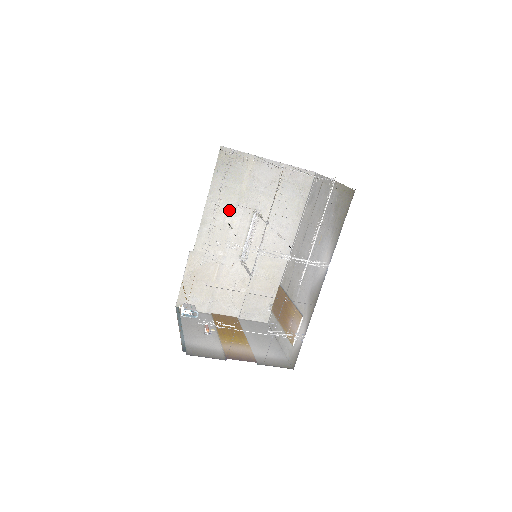
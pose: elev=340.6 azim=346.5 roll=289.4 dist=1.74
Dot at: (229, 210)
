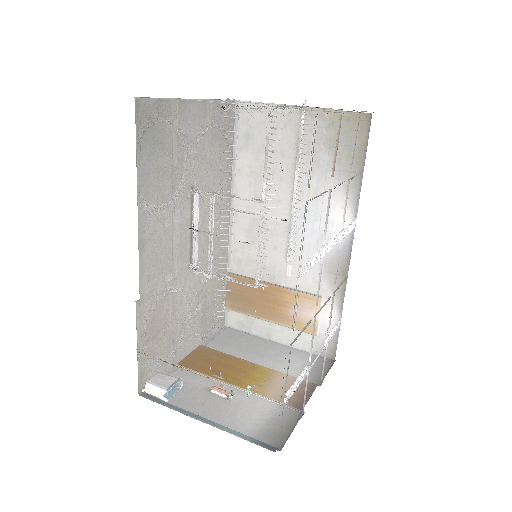
Dot at: (166, 206)
